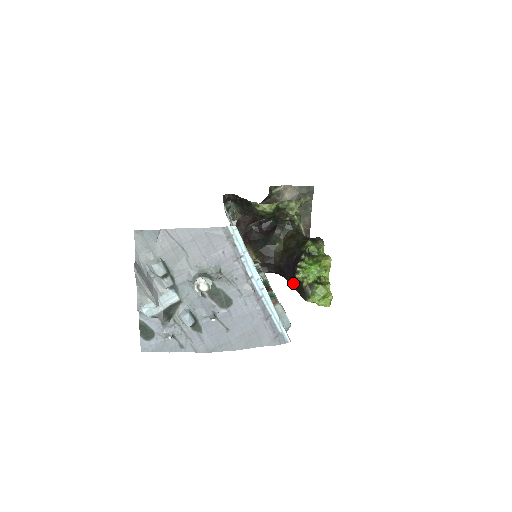
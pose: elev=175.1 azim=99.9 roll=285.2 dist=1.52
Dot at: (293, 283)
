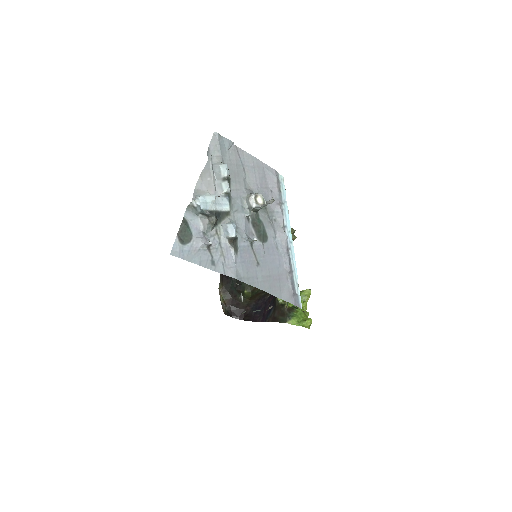
Dot at: (264, 319)
